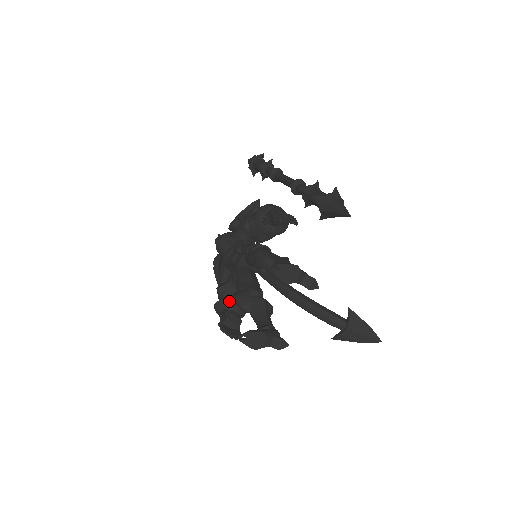
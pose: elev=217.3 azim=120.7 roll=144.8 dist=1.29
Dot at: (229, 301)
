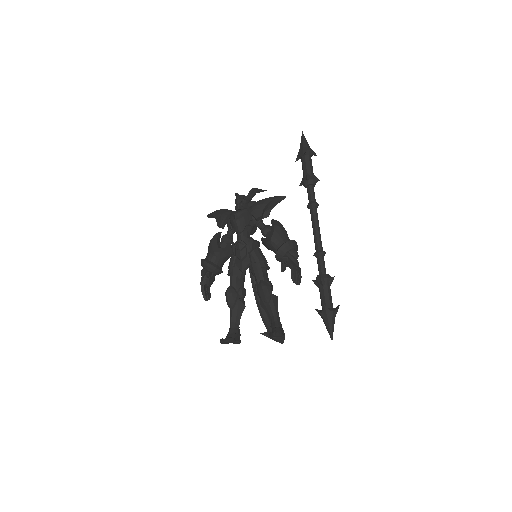
Dot at: (217, 269)
